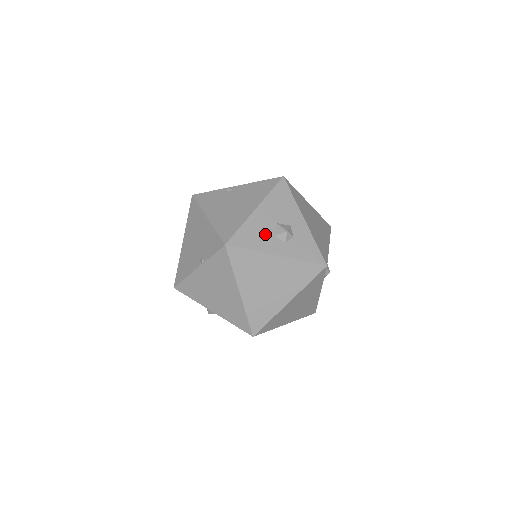
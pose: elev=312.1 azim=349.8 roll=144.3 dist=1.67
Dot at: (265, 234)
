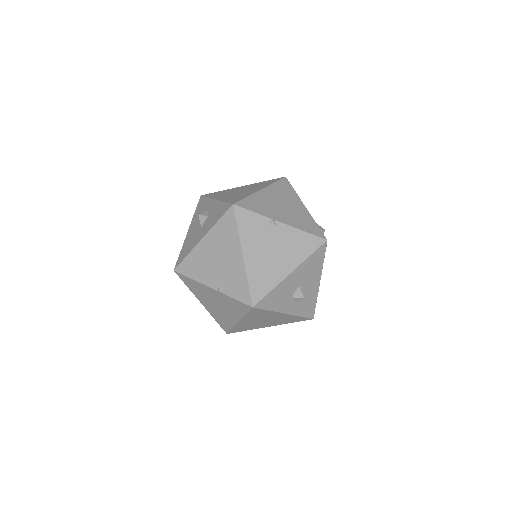
Dot at: (286, 296)
